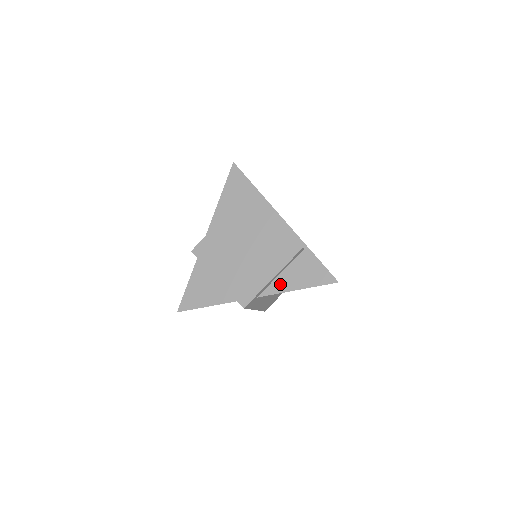
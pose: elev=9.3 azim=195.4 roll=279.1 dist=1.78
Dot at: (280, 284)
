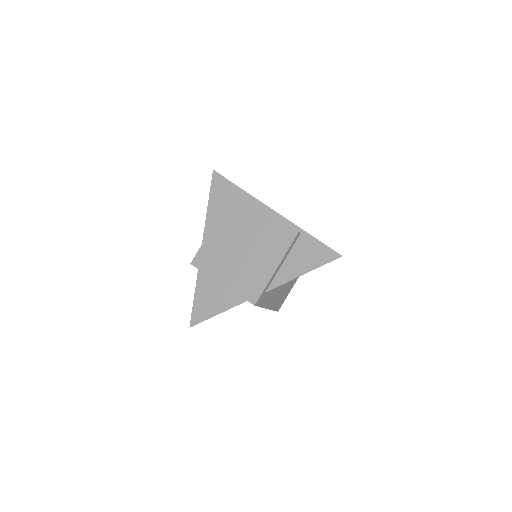
Dot at: (285, 273)
